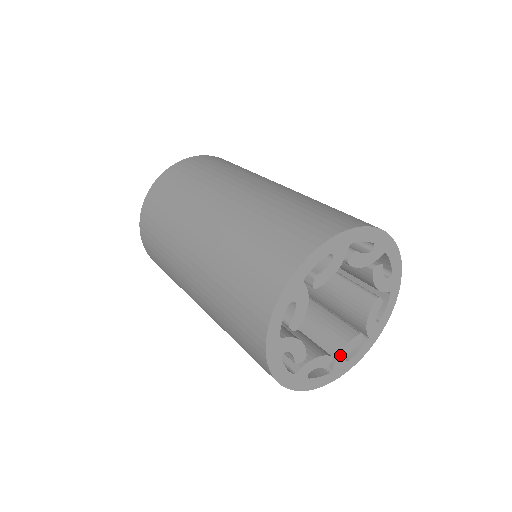
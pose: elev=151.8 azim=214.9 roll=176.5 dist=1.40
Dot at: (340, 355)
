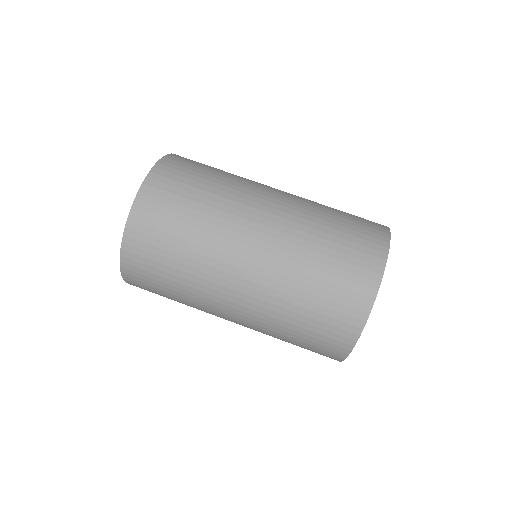
Dot at: occluded
